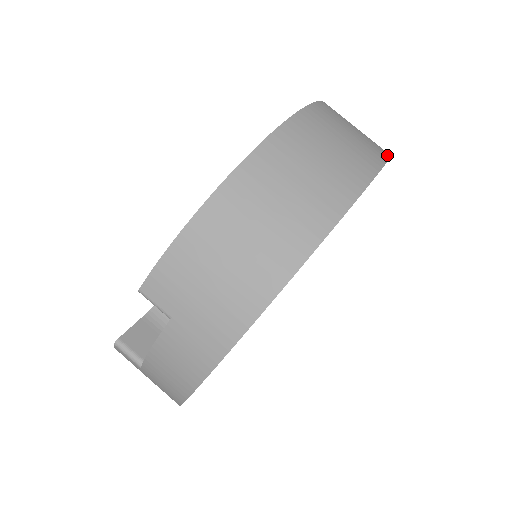
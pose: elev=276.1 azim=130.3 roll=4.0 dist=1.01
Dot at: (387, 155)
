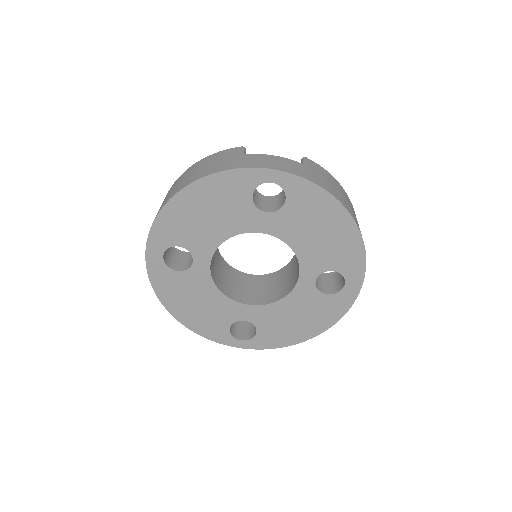
Dot at: (349, 308)
